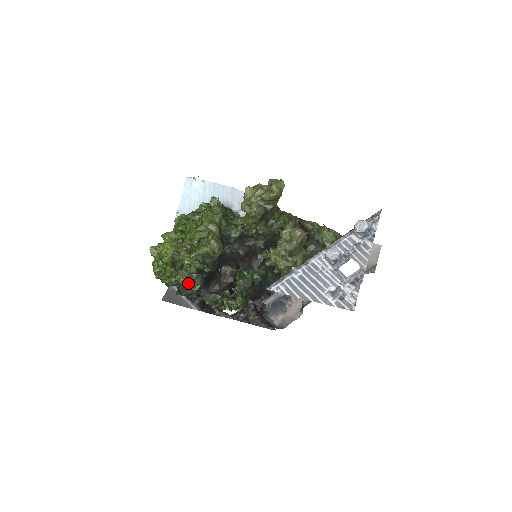
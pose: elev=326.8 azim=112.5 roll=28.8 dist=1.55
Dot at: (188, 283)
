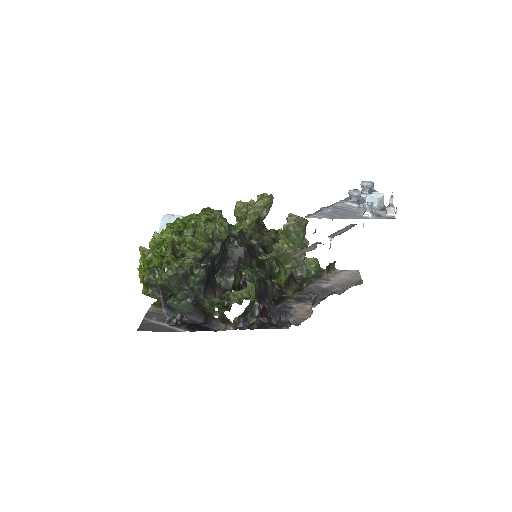
Dot at: (191, 271)
